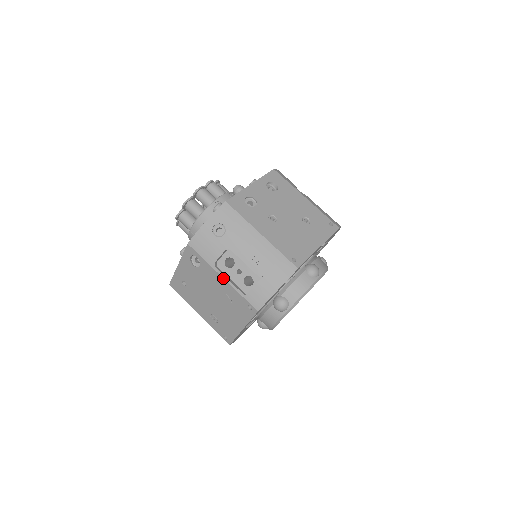
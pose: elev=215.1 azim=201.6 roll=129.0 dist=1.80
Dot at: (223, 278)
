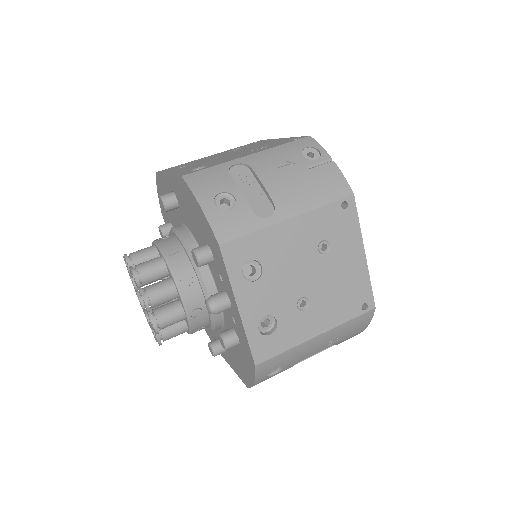
Dot at: occluded
